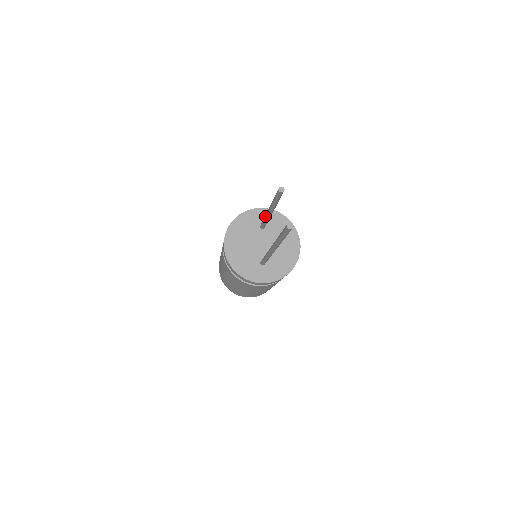
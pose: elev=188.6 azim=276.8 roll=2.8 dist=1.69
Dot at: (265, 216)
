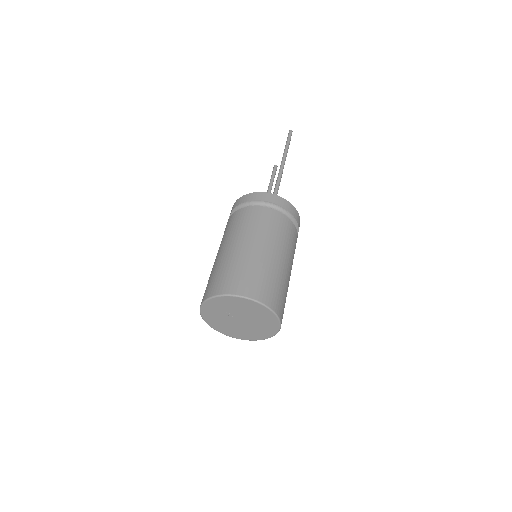
Dot at: occluded
